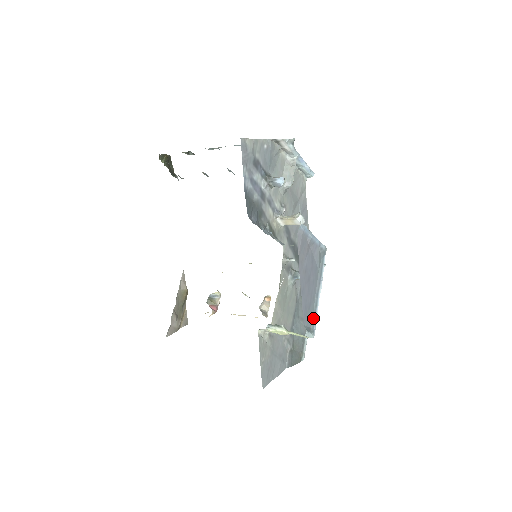
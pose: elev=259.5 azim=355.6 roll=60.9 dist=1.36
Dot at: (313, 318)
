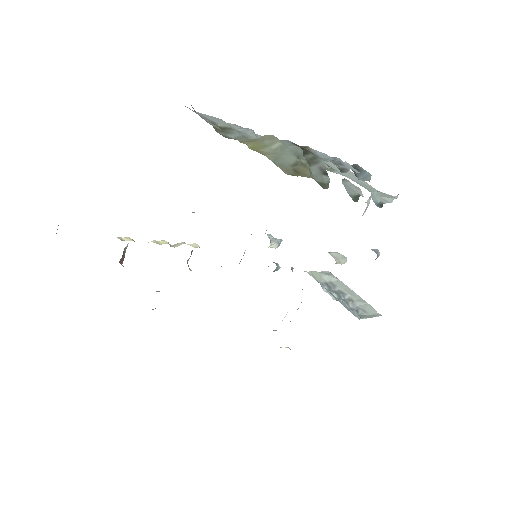
Dot at: occluded
